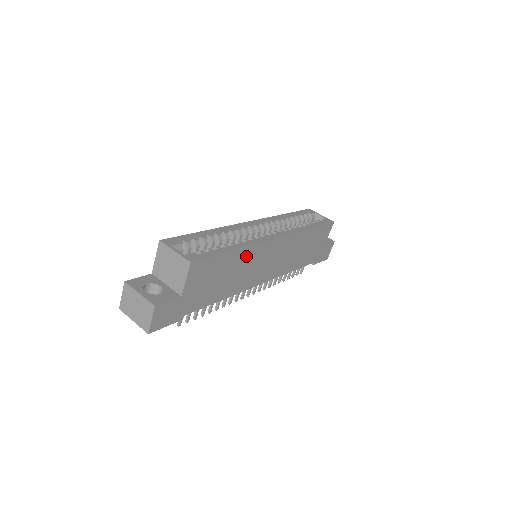
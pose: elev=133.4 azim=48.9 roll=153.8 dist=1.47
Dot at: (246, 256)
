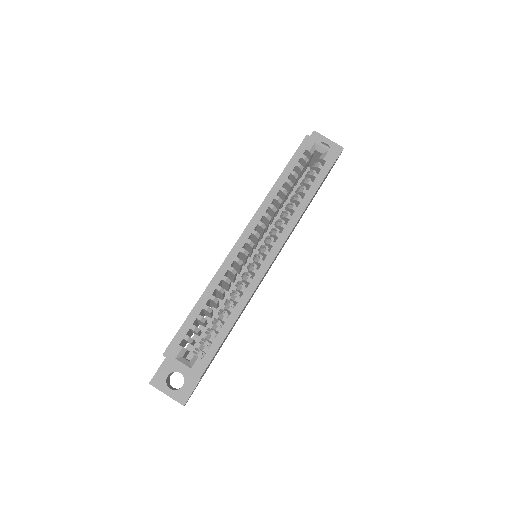
Dot at: occluded
